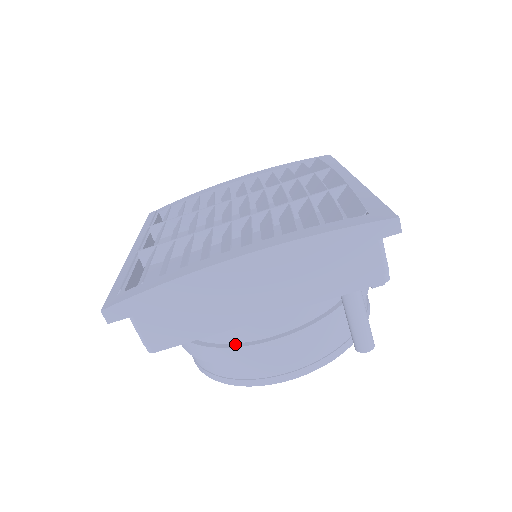
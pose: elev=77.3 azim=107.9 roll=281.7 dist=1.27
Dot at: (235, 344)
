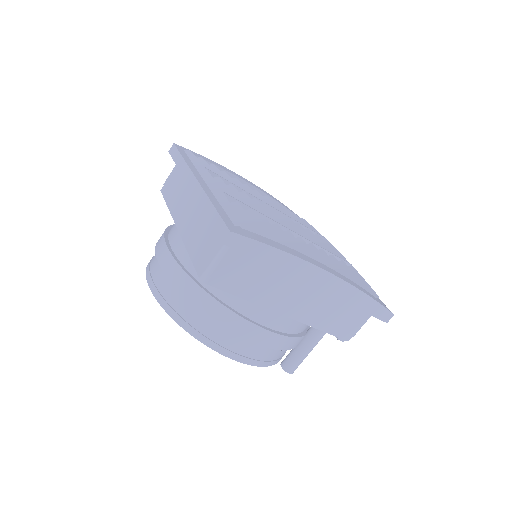
Dot at: (244, 316)
